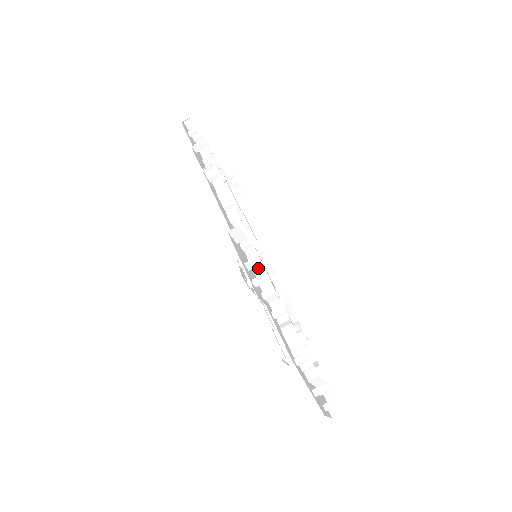
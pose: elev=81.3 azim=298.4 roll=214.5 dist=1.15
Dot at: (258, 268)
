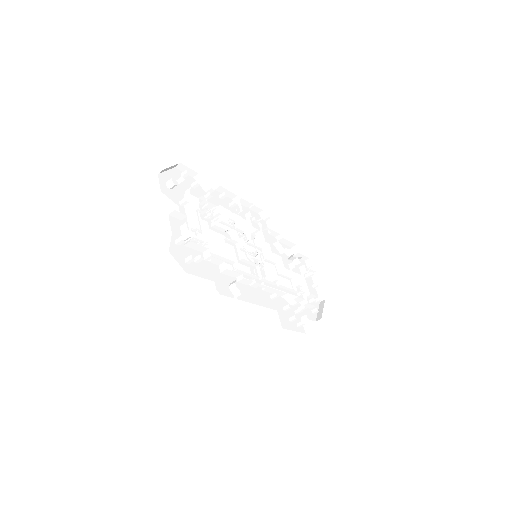
Dot at: (282, 294)
